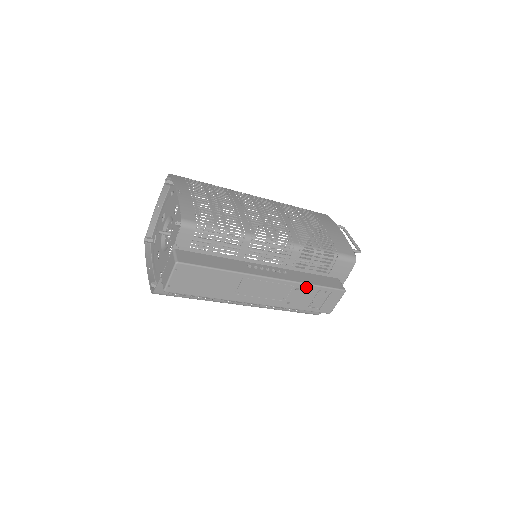
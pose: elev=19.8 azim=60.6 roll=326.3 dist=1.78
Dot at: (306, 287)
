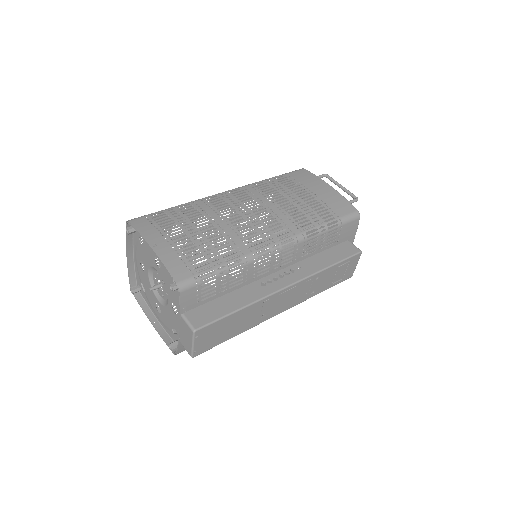
Dot at: (325, 272)
